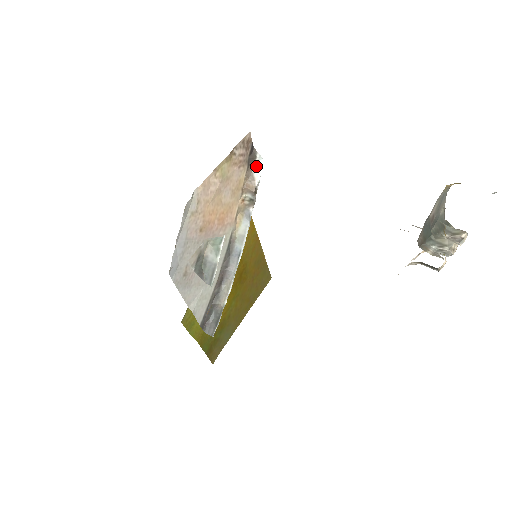
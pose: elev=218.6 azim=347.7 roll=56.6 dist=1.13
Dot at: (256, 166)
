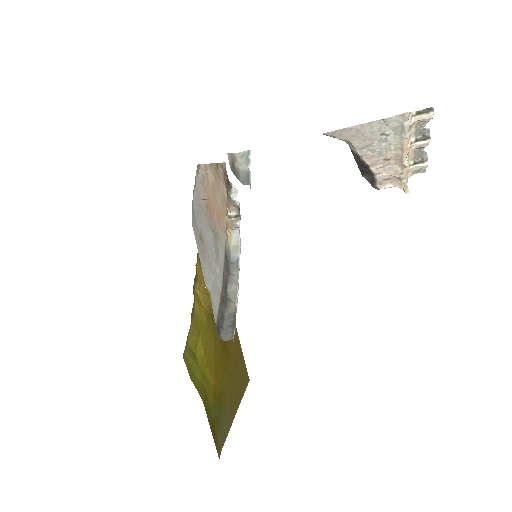
Dot at: (233, 194)
